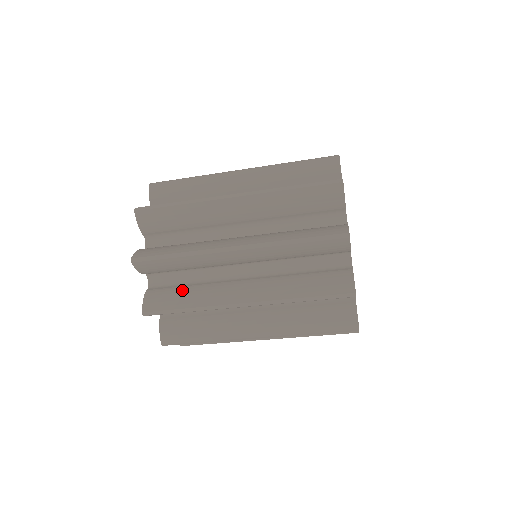
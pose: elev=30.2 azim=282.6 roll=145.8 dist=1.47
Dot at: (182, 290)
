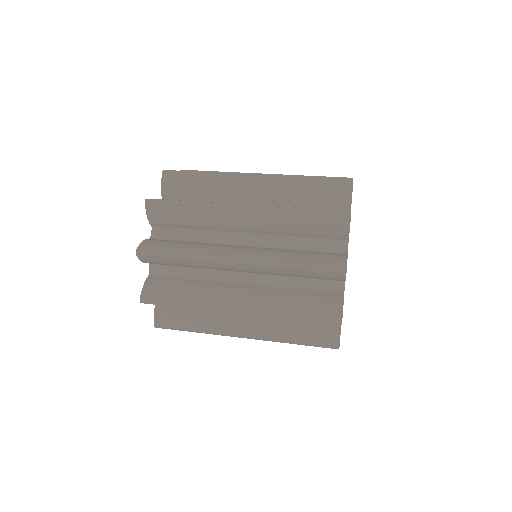
Dot at: (188, 313)
